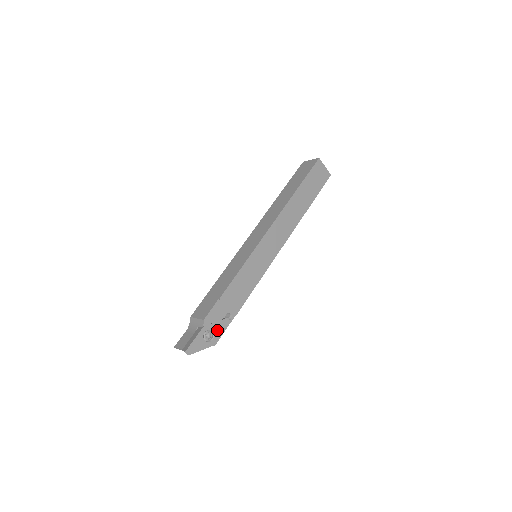
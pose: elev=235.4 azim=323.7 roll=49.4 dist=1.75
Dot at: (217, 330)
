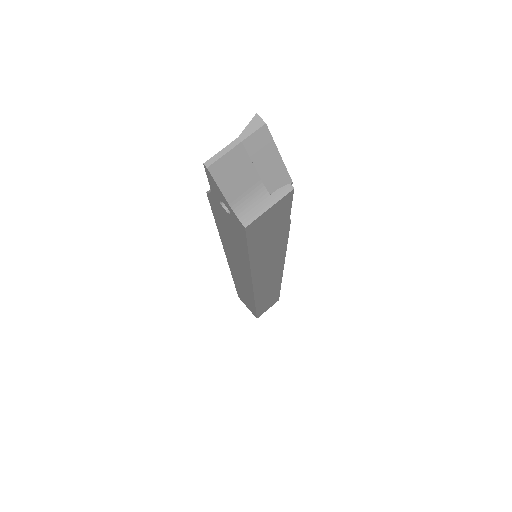
Dot at: occluded
